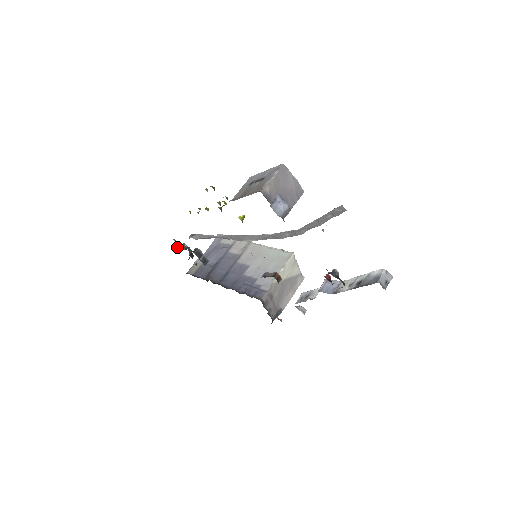
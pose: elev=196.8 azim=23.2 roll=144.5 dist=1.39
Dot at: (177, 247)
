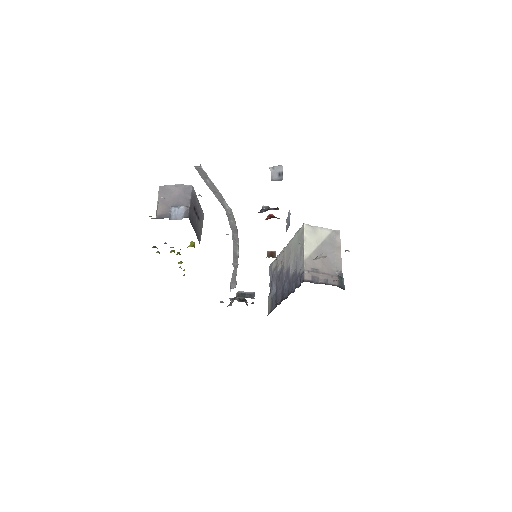
Dot at: (230, 305)
